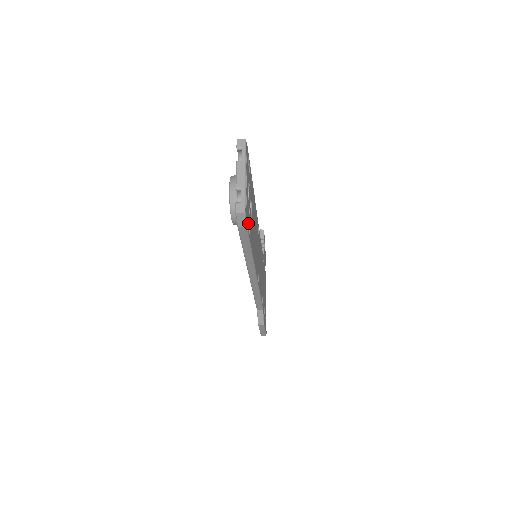
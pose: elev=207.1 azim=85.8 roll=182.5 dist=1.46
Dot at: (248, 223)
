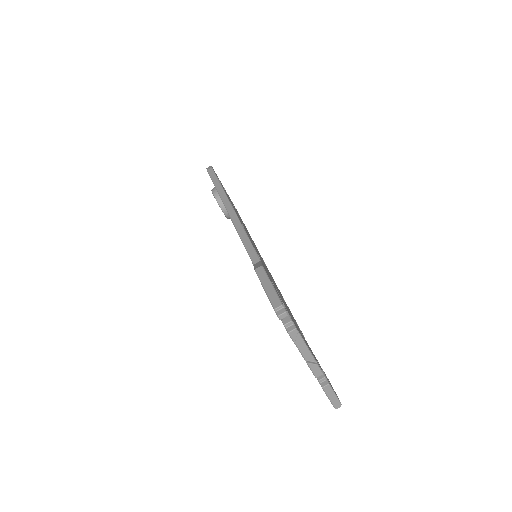
Dot at: occluded
